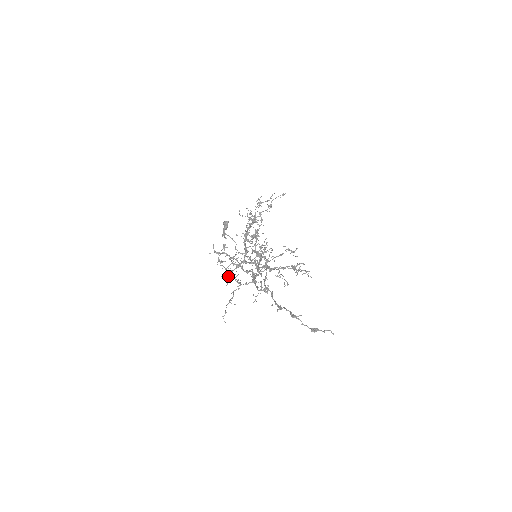
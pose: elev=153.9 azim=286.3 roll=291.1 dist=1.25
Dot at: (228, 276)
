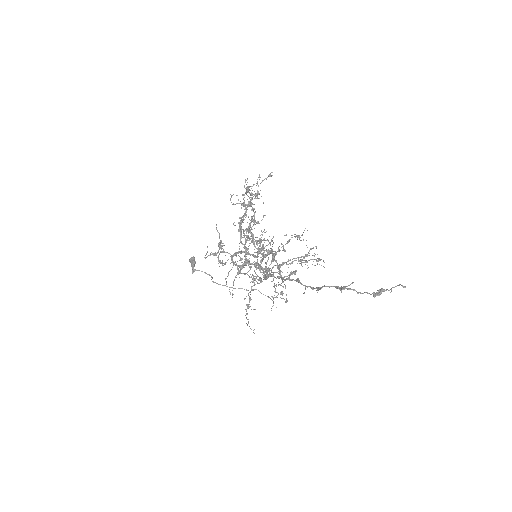
Dot at: (240, 271)
